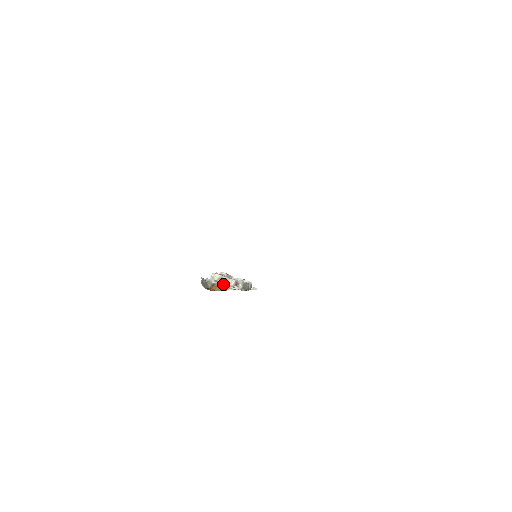
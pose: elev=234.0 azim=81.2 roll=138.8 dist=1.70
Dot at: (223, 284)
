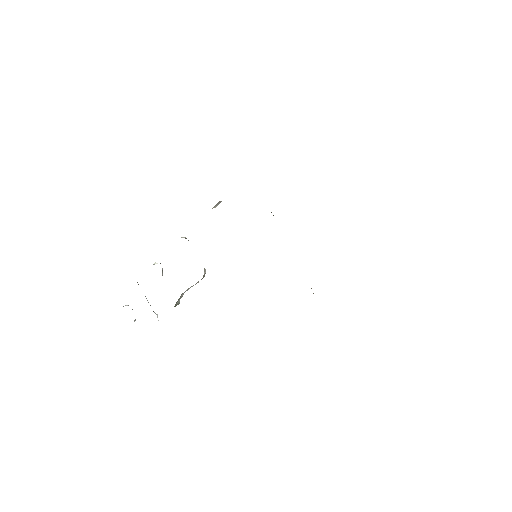
Dot at: occluded
